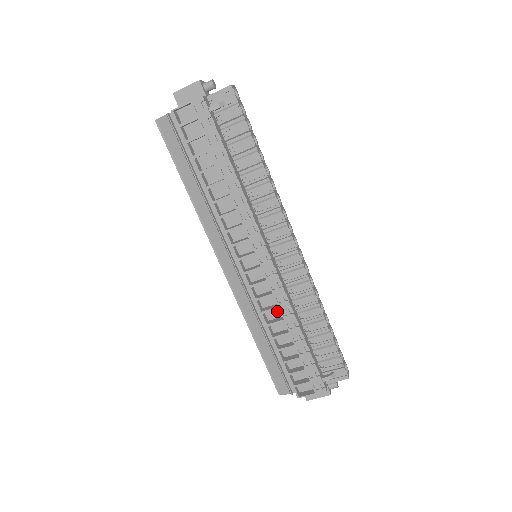
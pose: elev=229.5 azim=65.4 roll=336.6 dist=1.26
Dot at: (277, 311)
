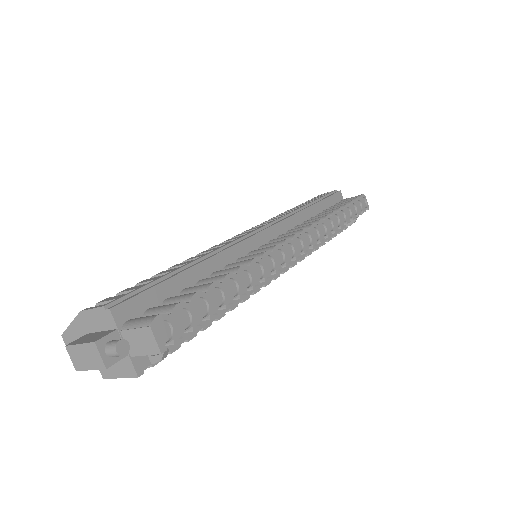
Dot at: occluded
